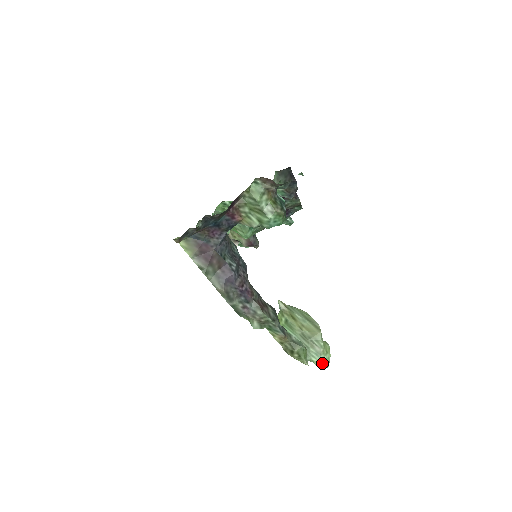
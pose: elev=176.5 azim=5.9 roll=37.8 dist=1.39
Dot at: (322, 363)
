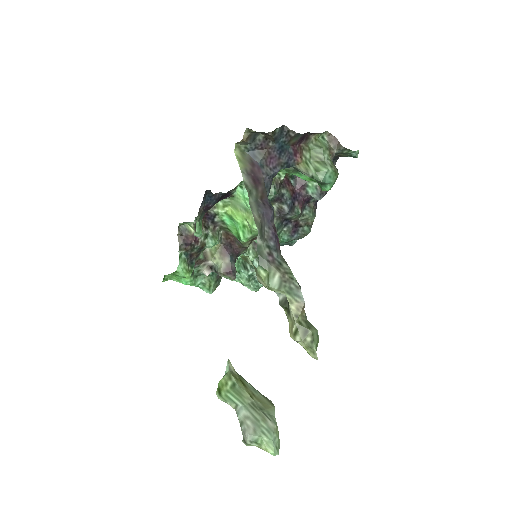
Dot at: (273, 445)
